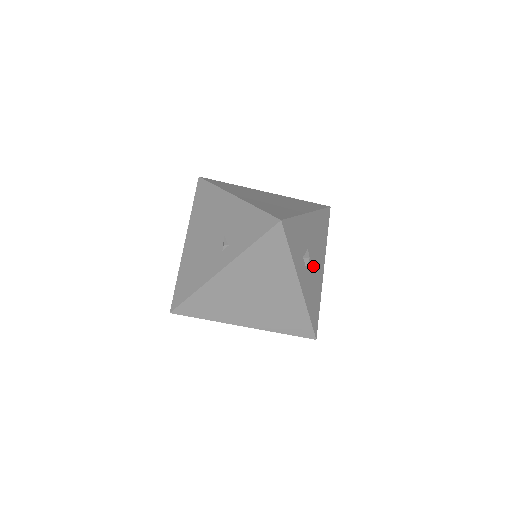
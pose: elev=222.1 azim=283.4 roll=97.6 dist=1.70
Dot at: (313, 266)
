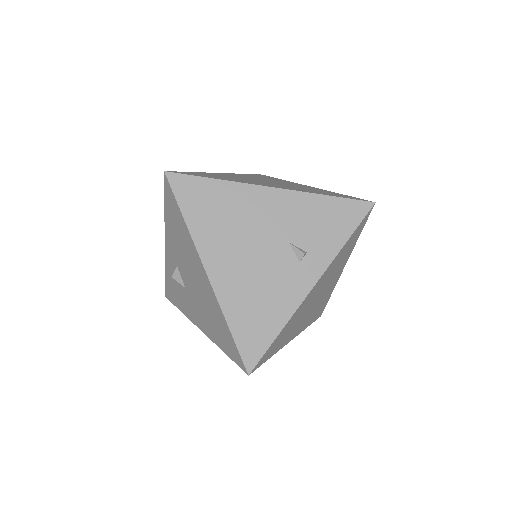
Dot at: occluded
